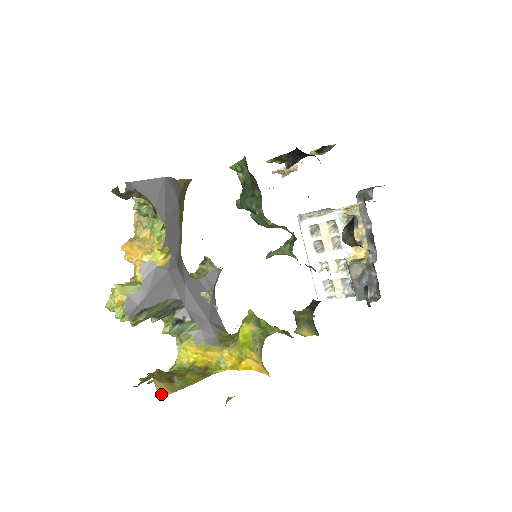
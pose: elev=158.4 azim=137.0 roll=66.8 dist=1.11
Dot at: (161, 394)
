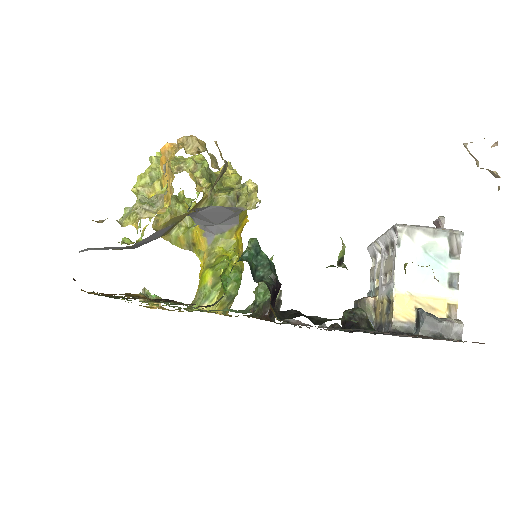
Dot at: occluded
